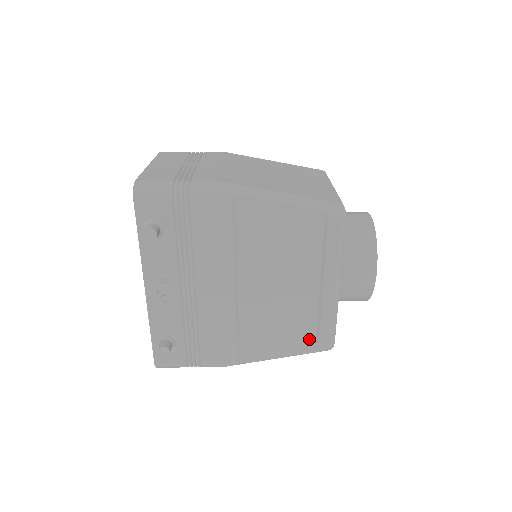
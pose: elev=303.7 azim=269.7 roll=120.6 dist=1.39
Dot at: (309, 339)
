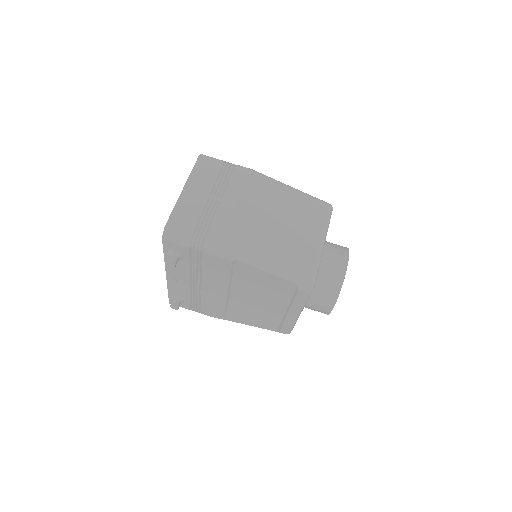
Dot at: (274, 326)
